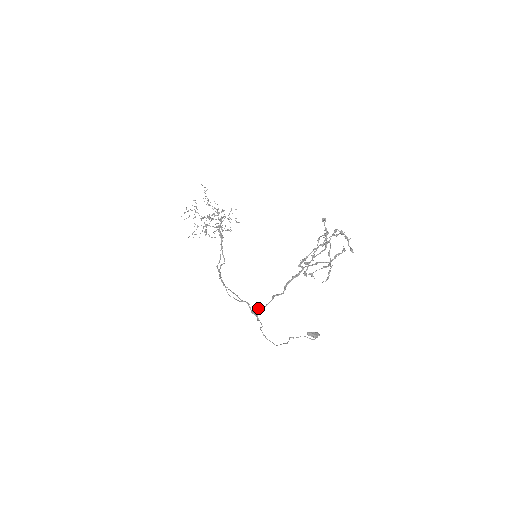
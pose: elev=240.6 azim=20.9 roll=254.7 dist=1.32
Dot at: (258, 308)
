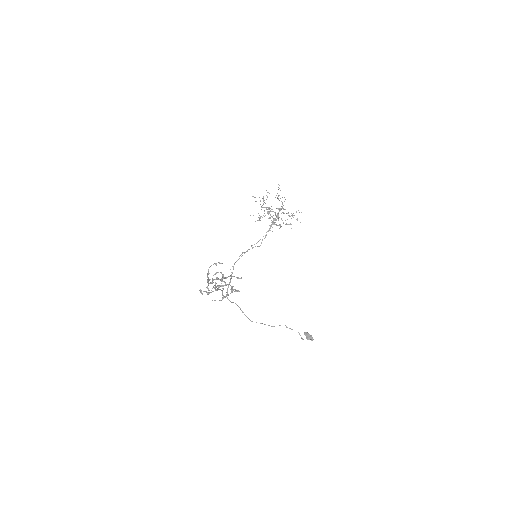
Dot at: (223, 289)
